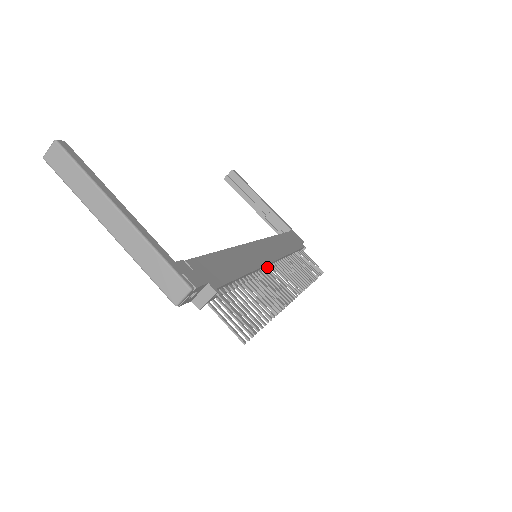
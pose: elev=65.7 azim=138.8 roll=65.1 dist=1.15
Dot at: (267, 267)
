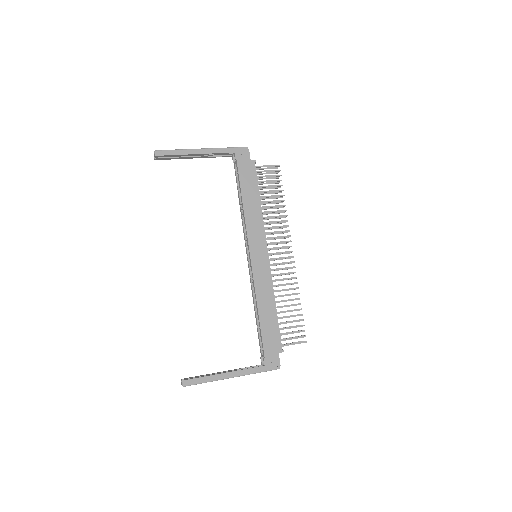
Dot at: (270, 265)
